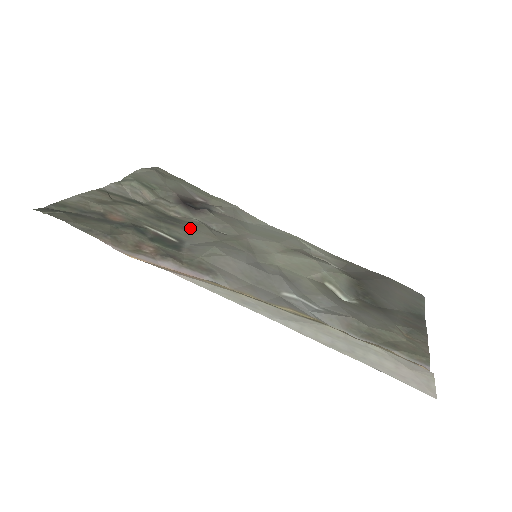
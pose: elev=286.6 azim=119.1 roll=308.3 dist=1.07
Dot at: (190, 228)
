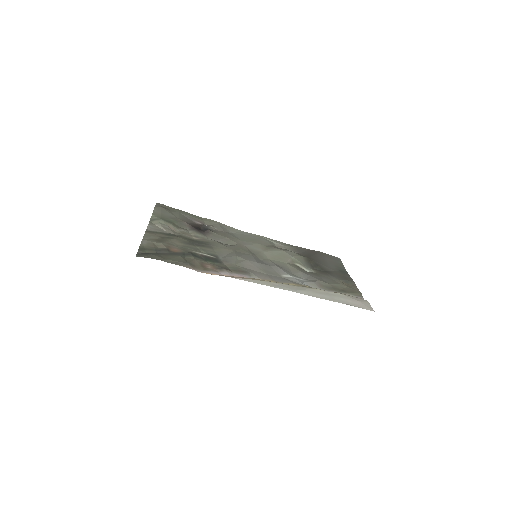
Dot at: (213, 246)
